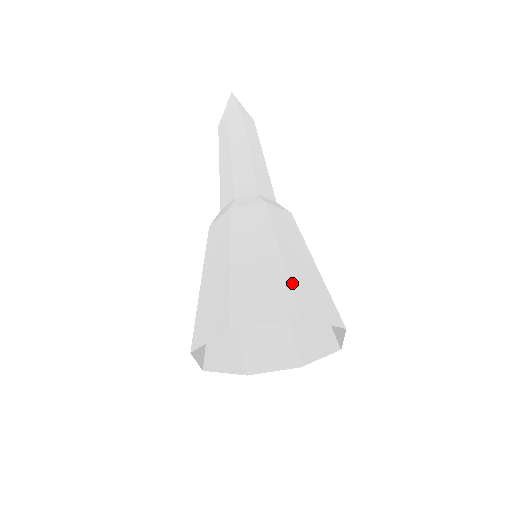
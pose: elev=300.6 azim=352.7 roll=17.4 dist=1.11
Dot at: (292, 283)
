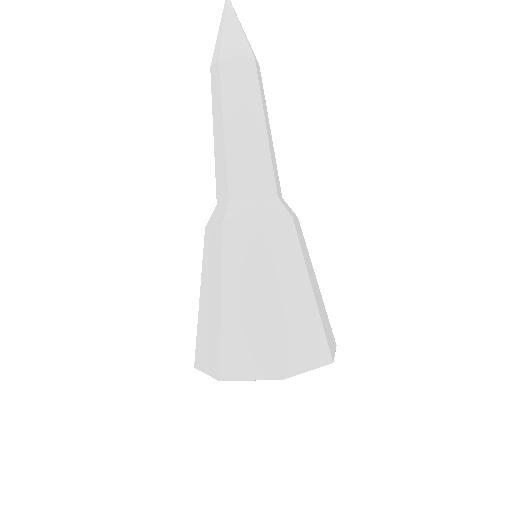
Dot at: (323, 323)
